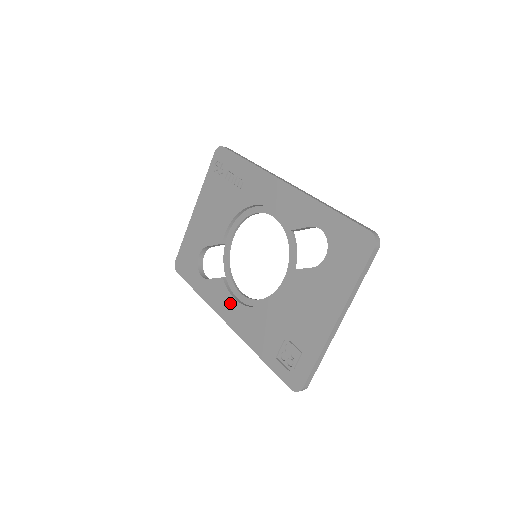
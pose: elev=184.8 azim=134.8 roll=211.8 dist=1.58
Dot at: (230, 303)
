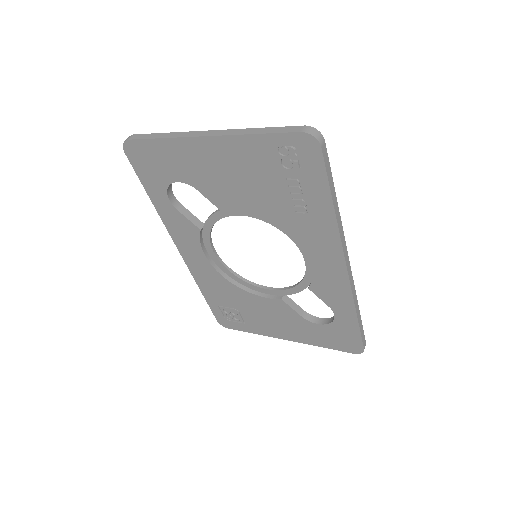
Dot at: (195, 250)
